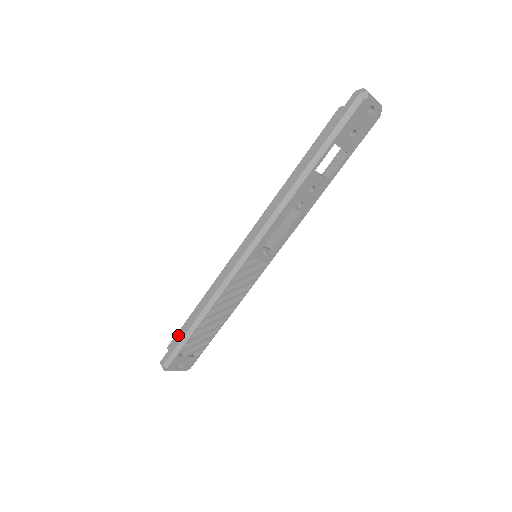
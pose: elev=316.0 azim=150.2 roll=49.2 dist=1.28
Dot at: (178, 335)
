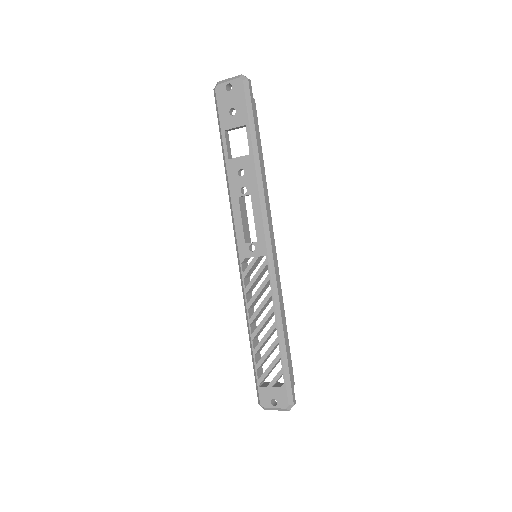
Dot at: occluded
